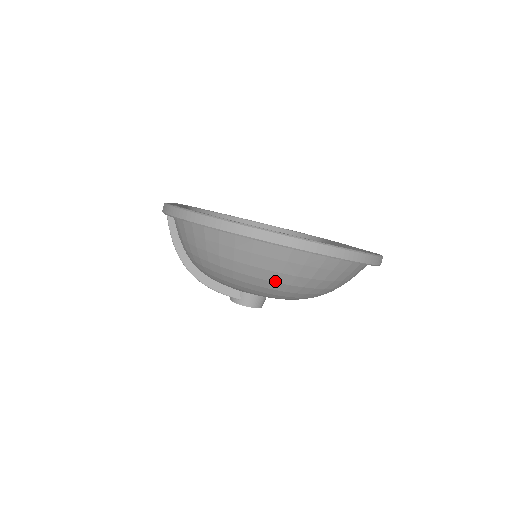
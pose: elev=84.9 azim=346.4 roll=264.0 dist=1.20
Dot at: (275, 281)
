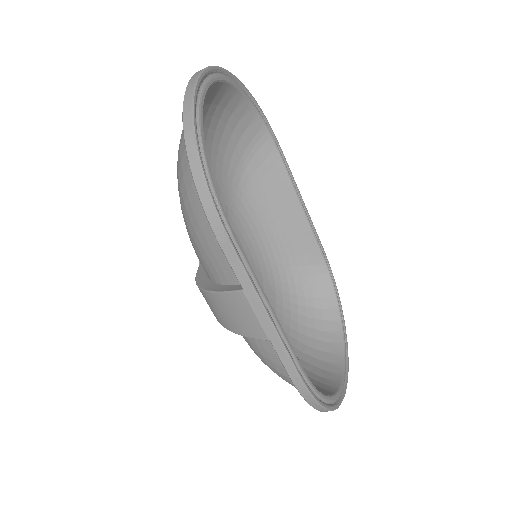
Dot at: occluded
